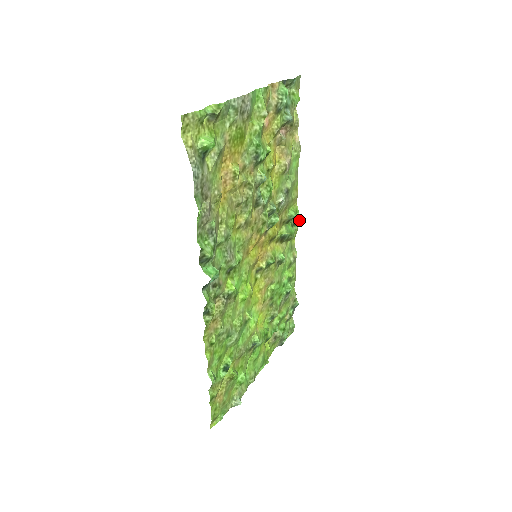
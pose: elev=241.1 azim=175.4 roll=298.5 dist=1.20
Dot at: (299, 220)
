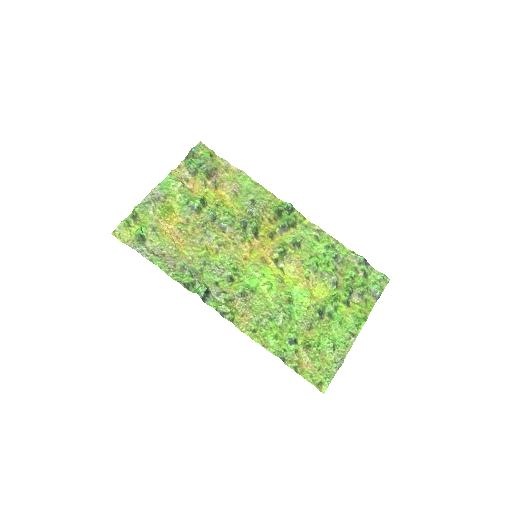
Dot at: (290, 207)
